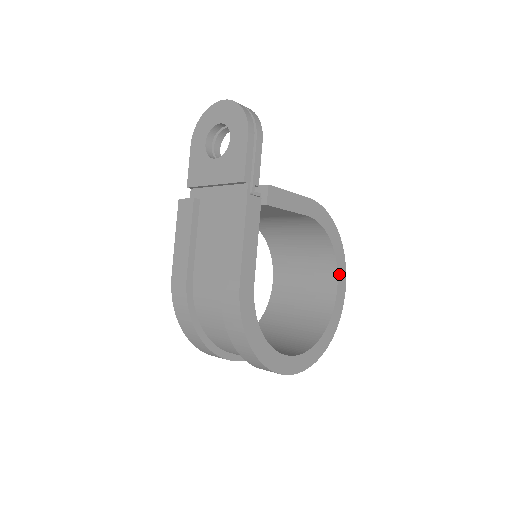
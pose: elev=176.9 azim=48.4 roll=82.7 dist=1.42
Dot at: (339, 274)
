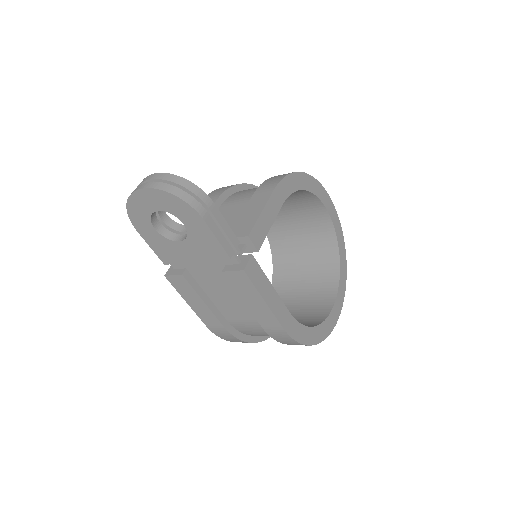
Dot at: (324, 202)
